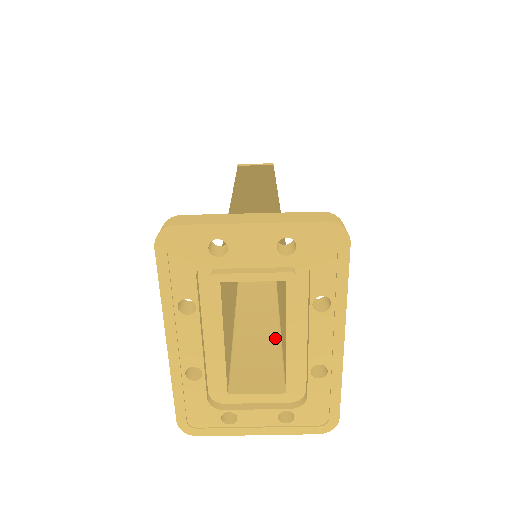
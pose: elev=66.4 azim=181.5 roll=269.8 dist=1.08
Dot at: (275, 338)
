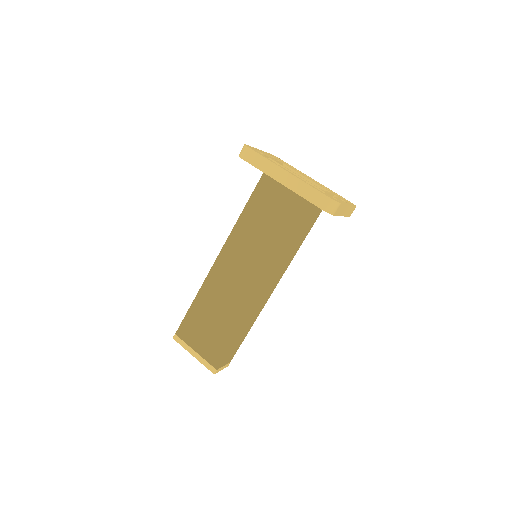
Dot at: occluded
